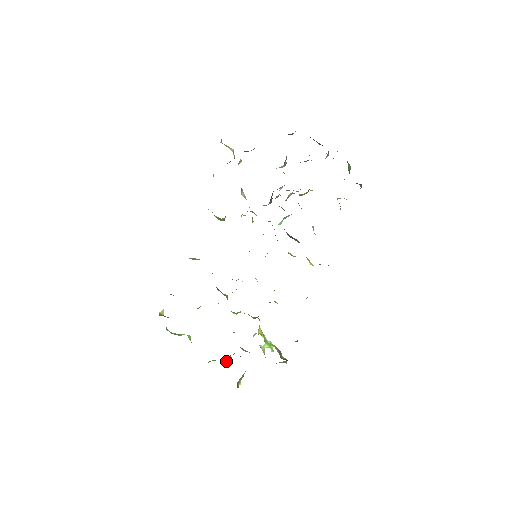
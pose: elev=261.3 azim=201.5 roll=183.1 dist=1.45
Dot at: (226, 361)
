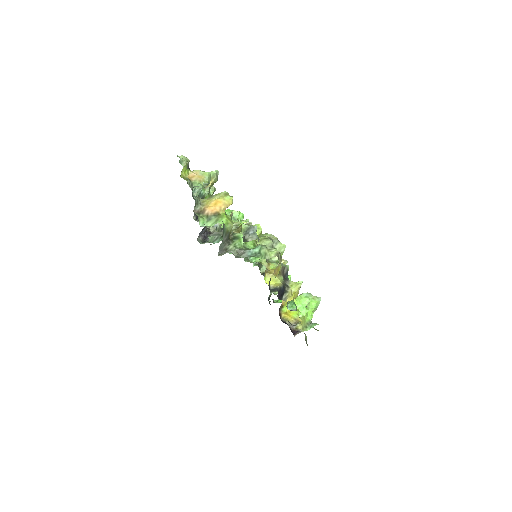
Dot at: occluded
